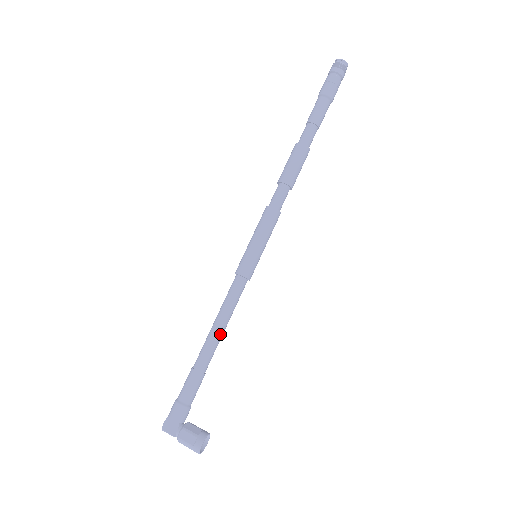
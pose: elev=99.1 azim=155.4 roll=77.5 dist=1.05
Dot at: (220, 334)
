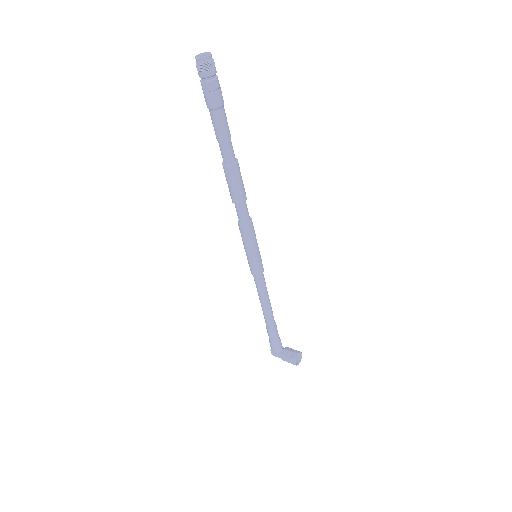
Dot at: (268, 307)
